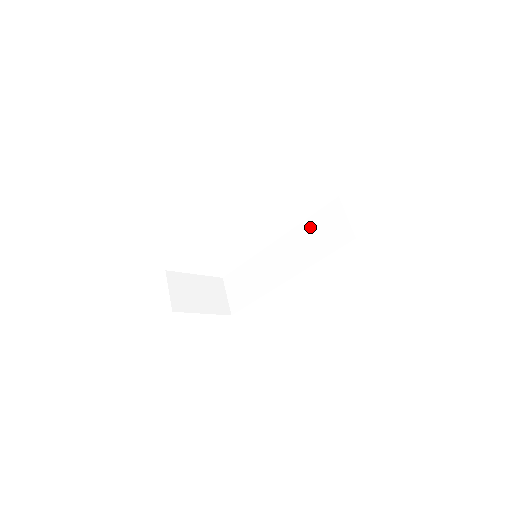
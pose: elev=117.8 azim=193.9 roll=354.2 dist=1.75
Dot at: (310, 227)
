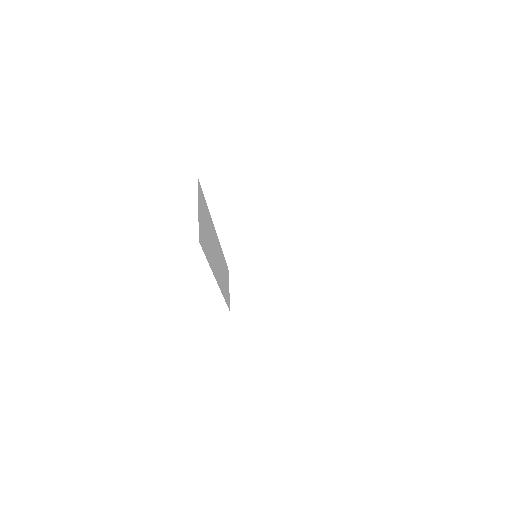
Dot at: occluded
